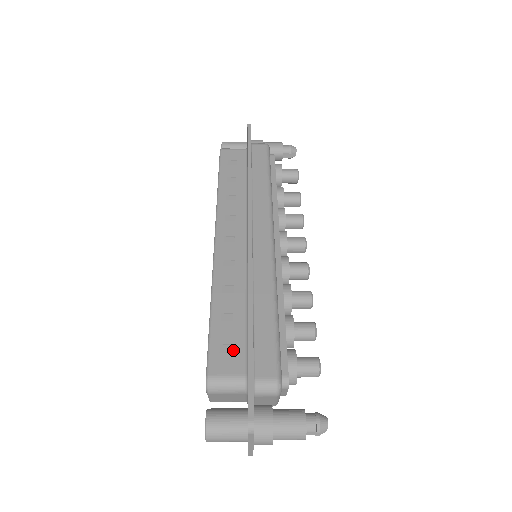
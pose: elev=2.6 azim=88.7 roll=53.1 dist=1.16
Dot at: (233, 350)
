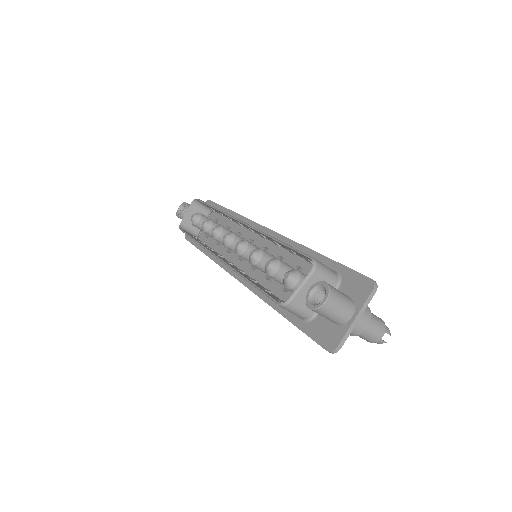
Dot at: occluded
